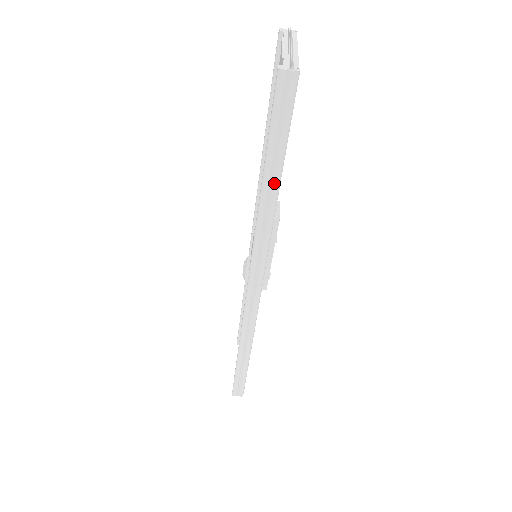
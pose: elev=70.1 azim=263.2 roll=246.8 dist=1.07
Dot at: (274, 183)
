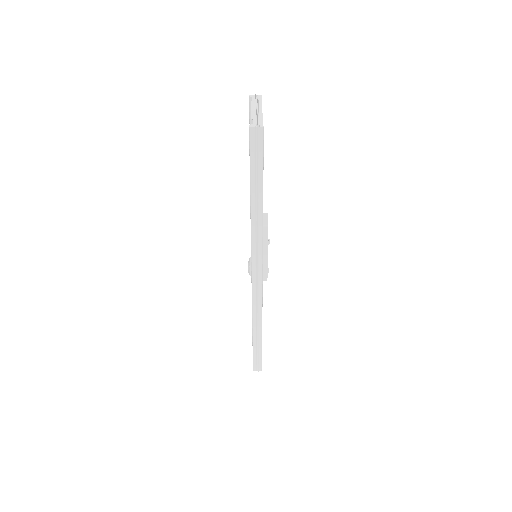
Dot at: (259, 201)
